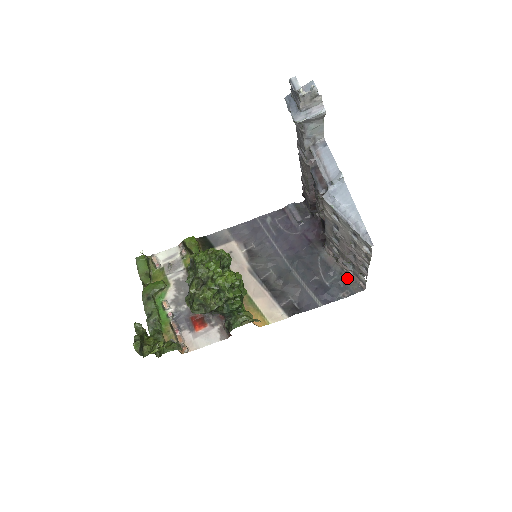
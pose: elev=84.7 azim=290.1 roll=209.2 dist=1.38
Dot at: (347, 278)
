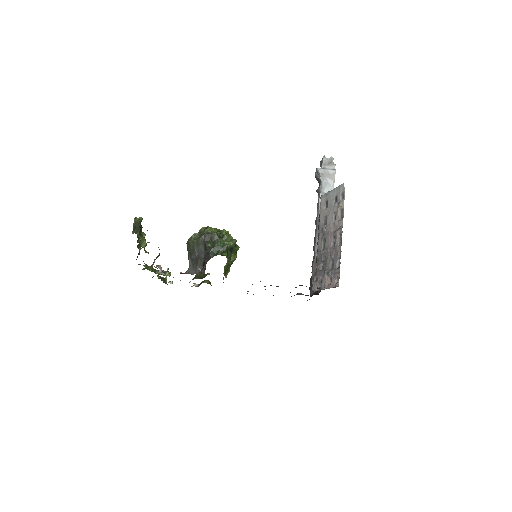
Dot at: occluded
